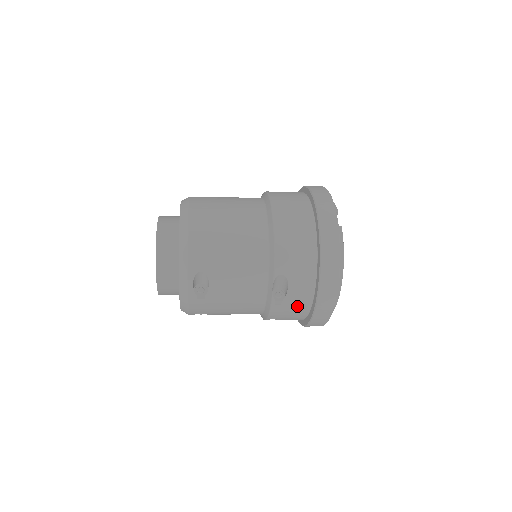
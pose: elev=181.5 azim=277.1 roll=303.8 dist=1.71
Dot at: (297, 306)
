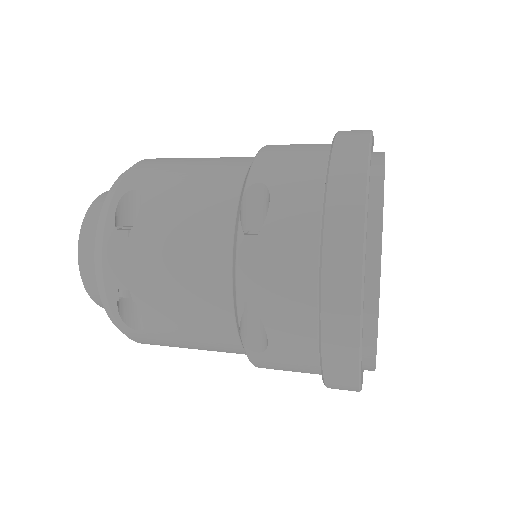
Dot at: (289, 253)
